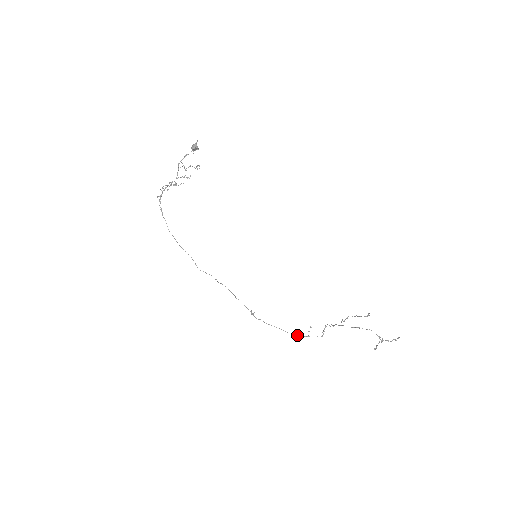
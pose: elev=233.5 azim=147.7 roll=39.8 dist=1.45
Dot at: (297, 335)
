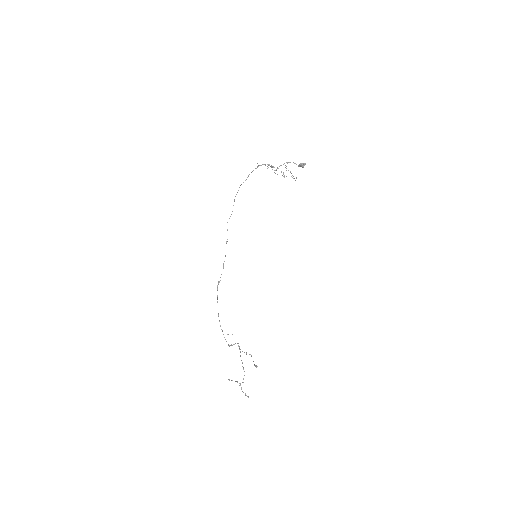
Dot at: (220, 325)
